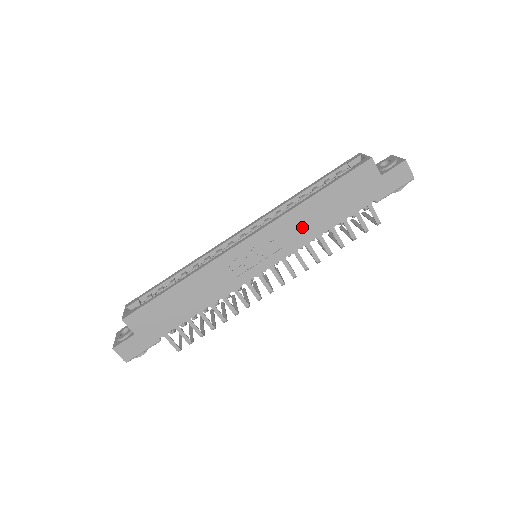
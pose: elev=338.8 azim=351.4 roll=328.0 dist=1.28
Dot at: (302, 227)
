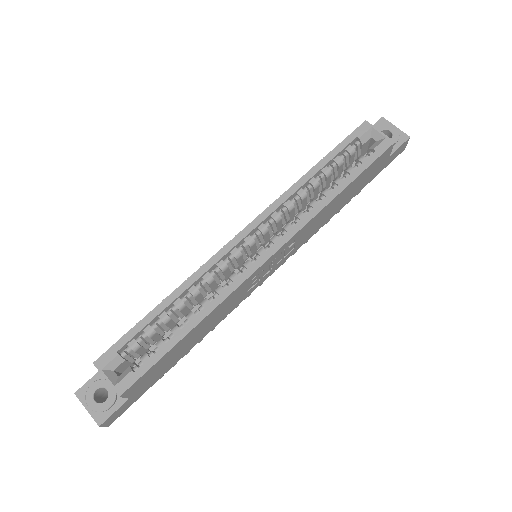
Dot at: (318, 223)
